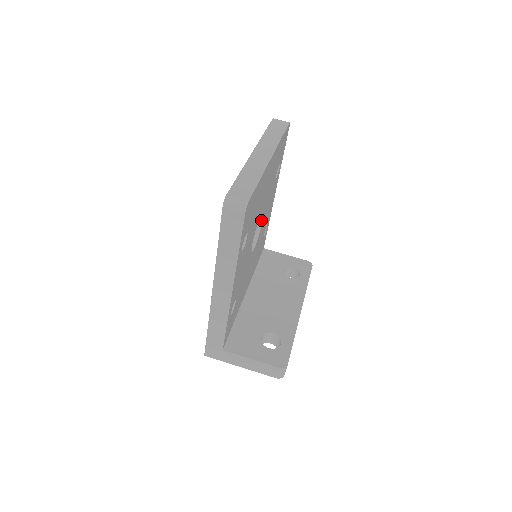
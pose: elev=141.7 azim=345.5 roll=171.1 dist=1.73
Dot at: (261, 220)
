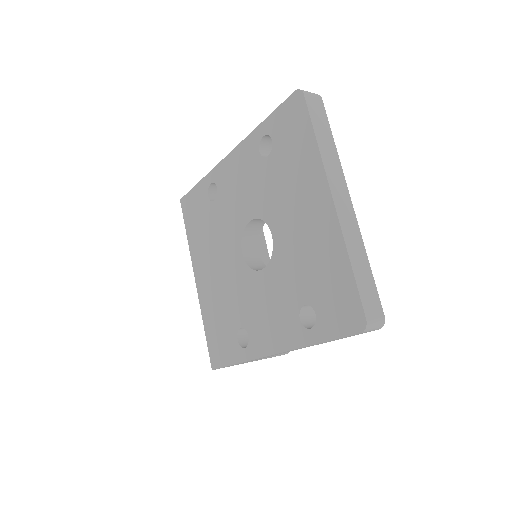
Dot at: occluded
